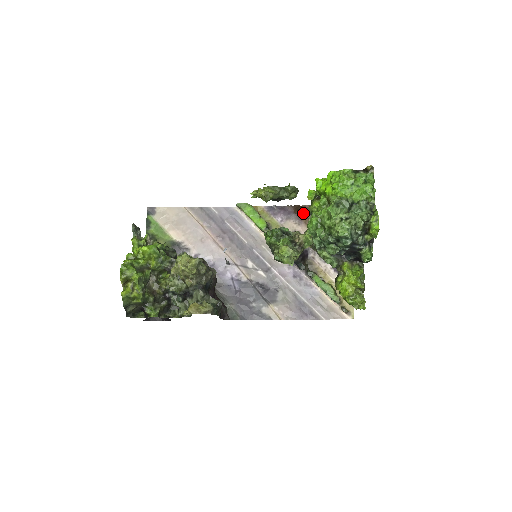
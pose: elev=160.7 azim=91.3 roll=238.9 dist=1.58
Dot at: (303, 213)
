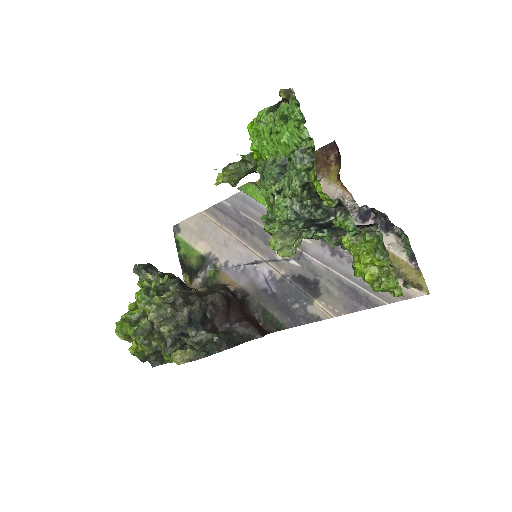
Dot at: (316, 163)
